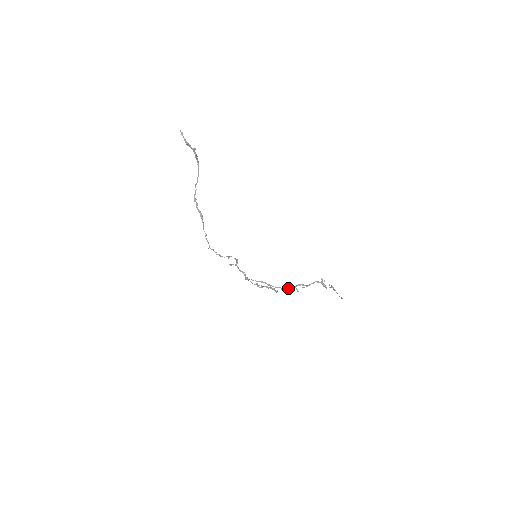
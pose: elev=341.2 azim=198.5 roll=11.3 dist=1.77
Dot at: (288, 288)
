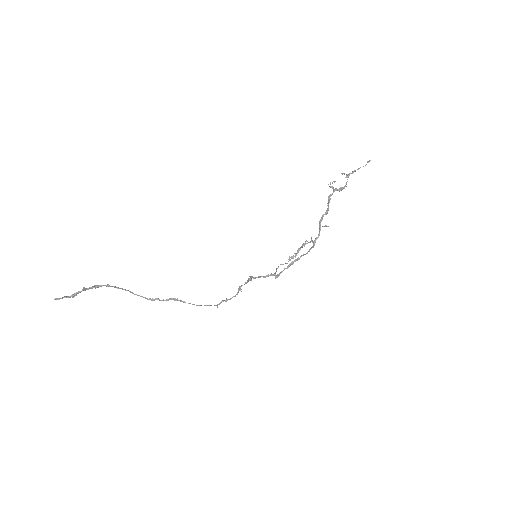
Dot at: (316, 239)
